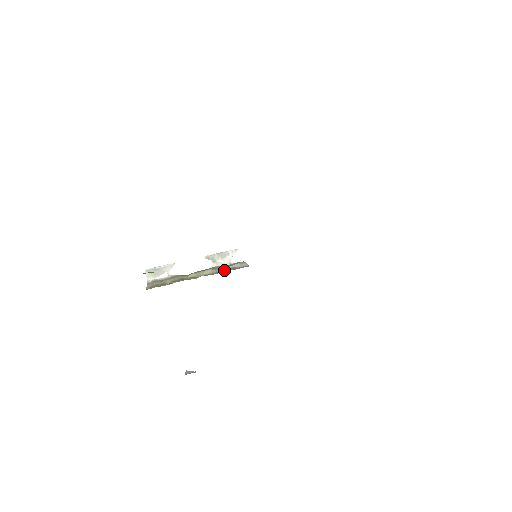
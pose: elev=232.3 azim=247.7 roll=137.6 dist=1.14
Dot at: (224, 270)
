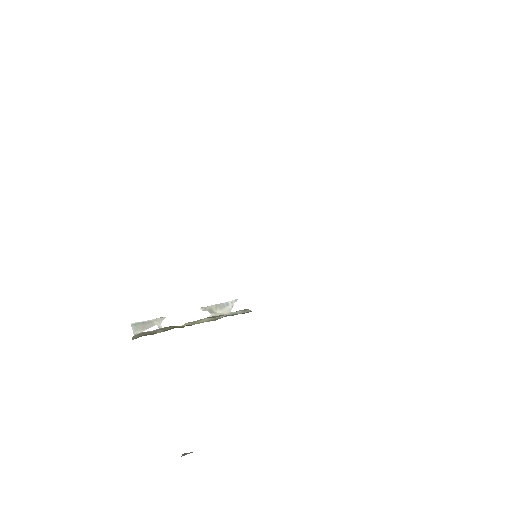
Dot at: (224, 316)
